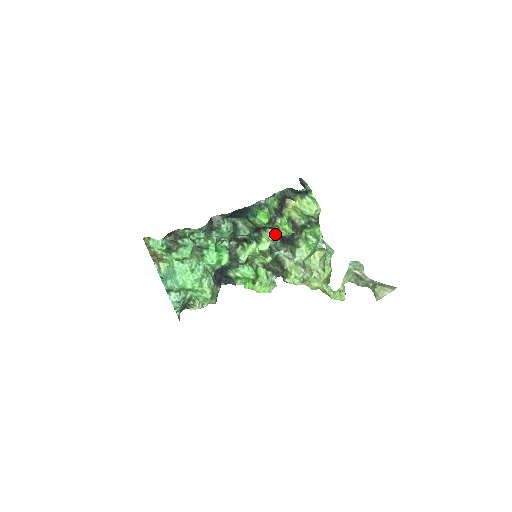
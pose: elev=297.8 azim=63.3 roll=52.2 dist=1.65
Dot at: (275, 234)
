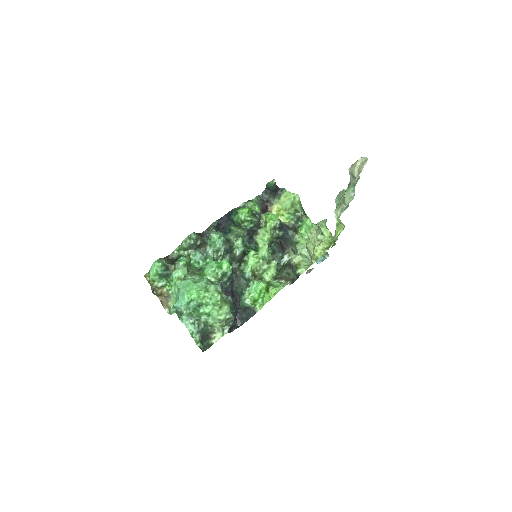
Dot at: (265, 229)
